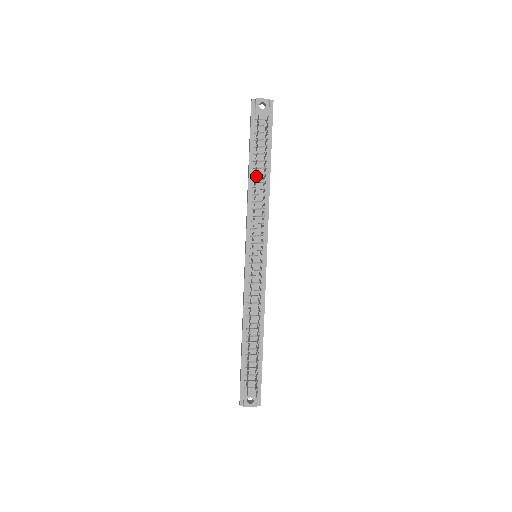
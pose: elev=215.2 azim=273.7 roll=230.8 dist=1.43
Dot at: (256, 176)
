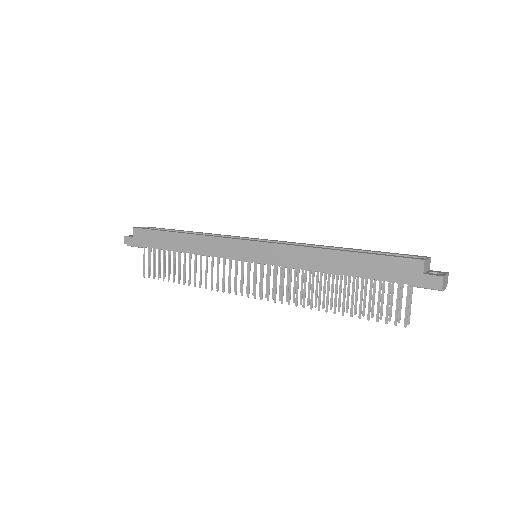
Dot at: (335, 303)
